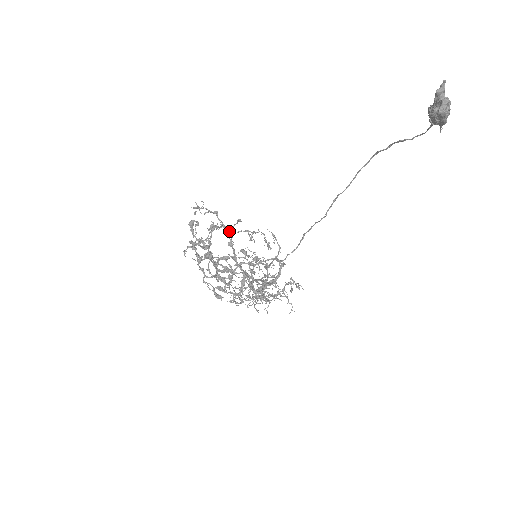
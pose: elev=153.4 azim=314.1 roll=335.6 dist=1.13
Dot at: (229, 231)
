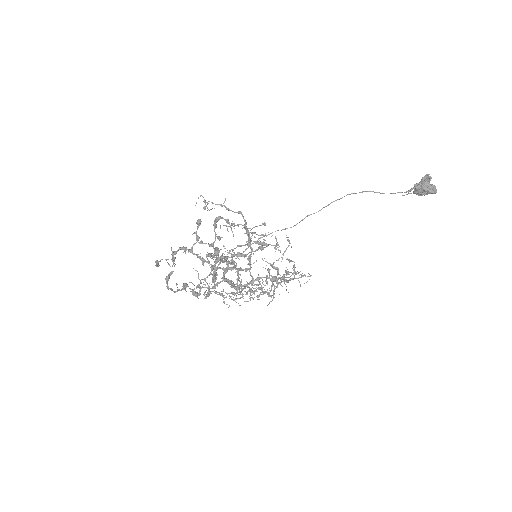
Dot at: (248, 232)
